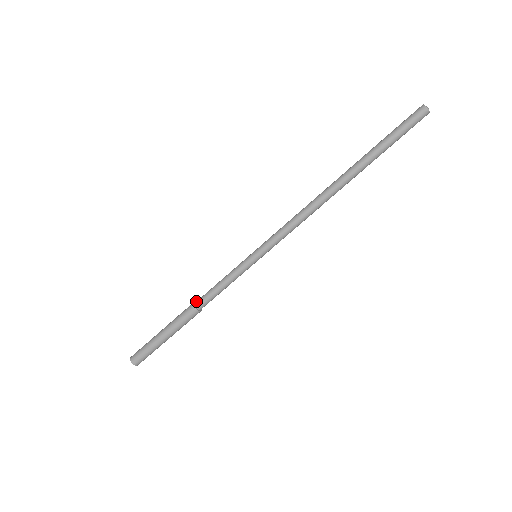
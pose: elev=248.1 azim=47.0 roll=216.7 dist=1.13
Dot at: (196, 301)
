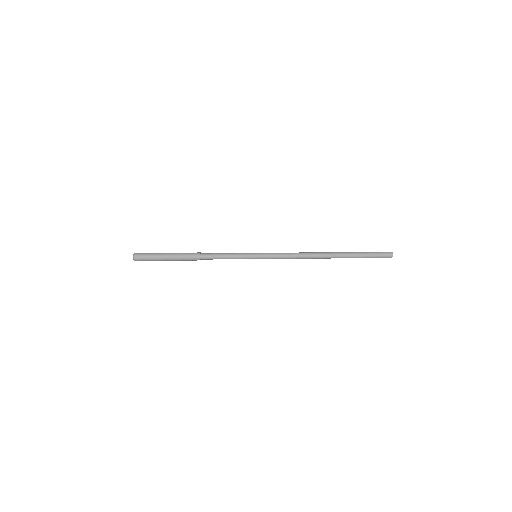
Dot at: (202, 254)
